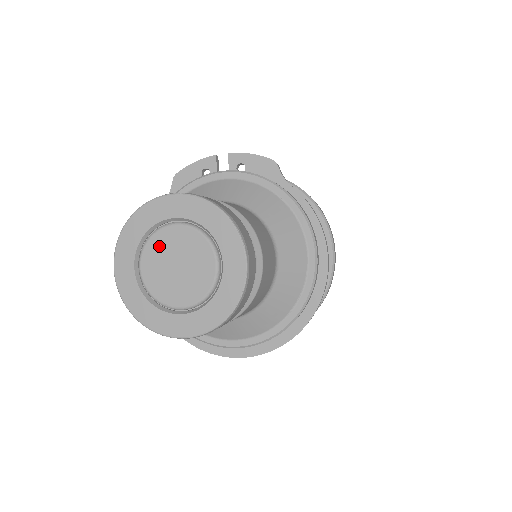
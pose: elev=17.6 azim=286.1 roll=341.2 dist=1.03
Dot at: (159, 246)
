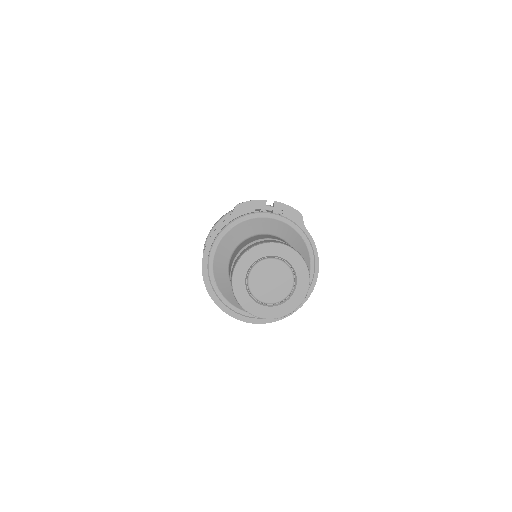
Dot at: (263, 269)
